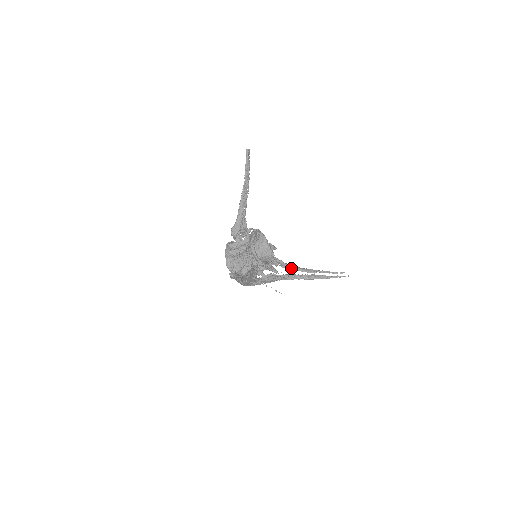
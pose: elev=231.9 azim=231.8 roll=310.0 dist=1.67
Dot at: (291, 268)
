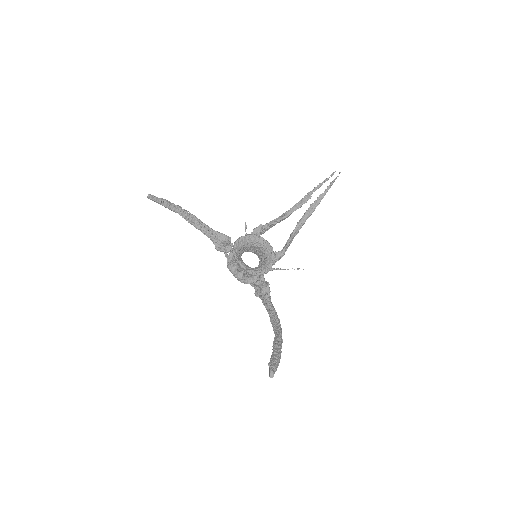
Dot at: (288, 216)
